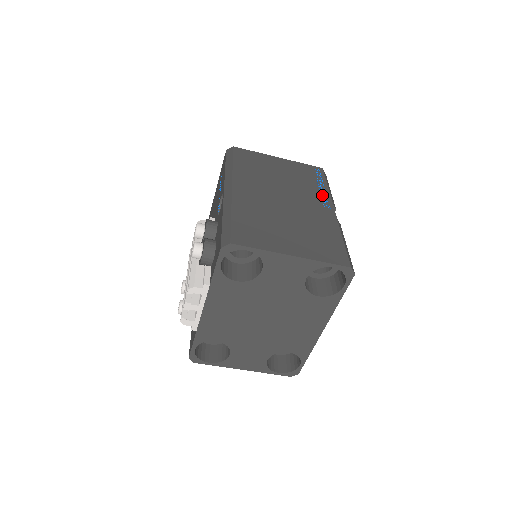
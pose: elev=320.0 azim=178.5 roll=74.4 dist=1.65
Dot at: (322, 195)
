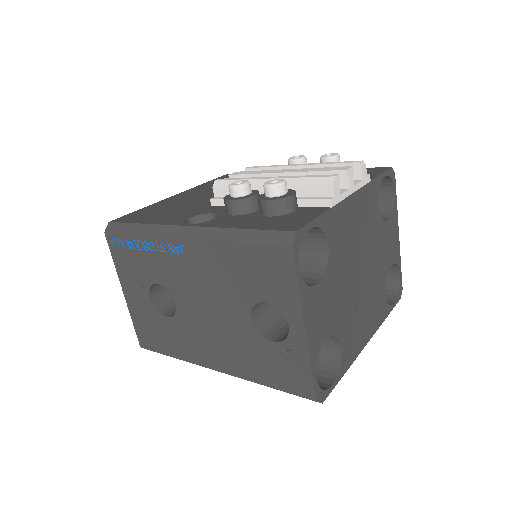
Dot at: occluded
